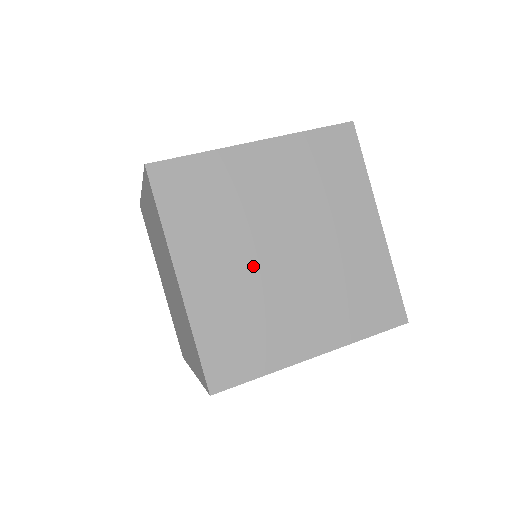
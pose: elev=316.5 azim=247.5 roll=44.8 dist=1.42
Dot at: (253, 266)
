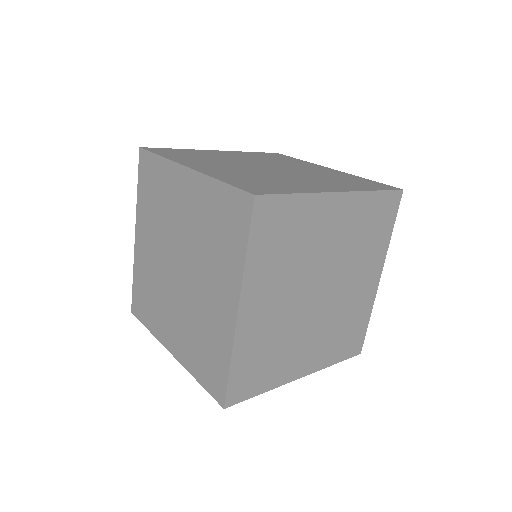
Dot at: (248, 169)
